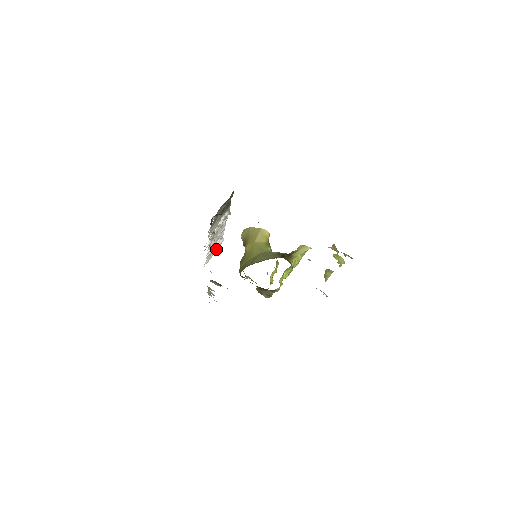
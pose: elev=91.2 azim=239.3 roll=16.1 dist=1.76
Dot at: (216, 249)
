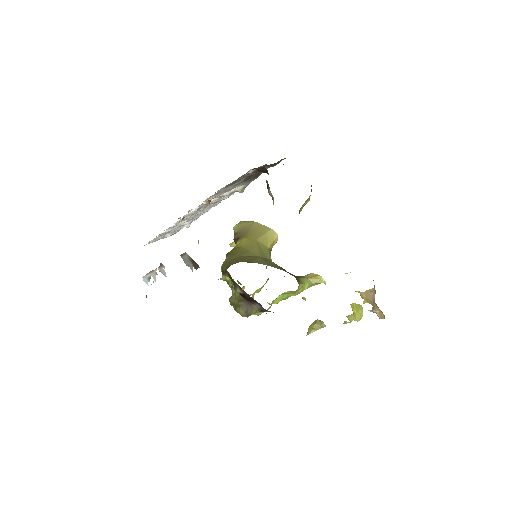
Dot at: (172, 233)
